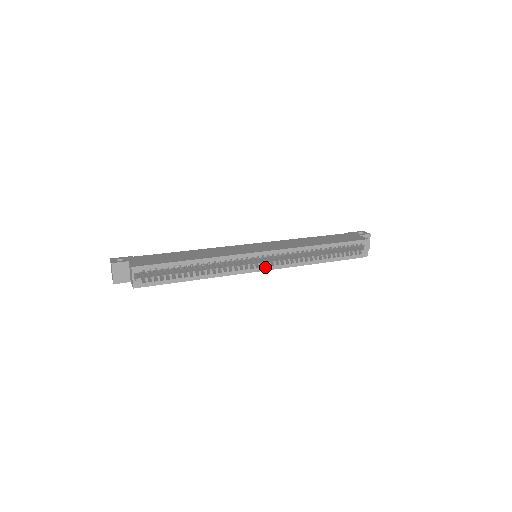
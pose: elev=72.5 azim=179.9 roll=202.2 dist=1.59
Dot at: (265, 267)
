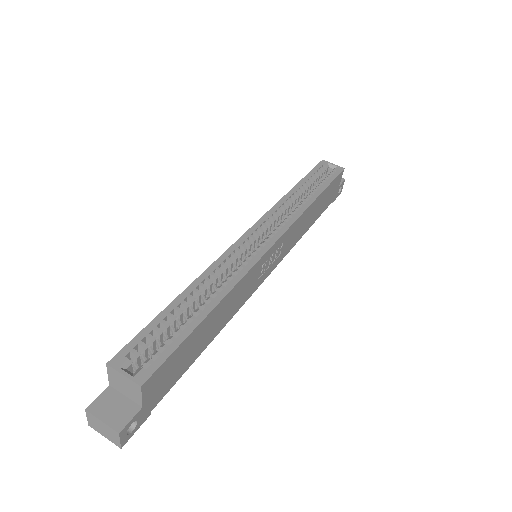
Dot at: (271, 239)
